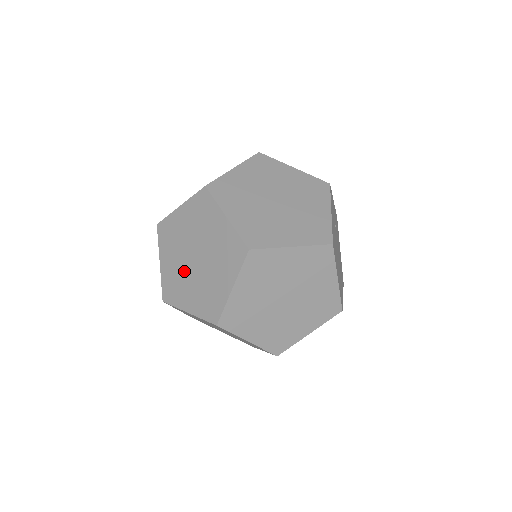
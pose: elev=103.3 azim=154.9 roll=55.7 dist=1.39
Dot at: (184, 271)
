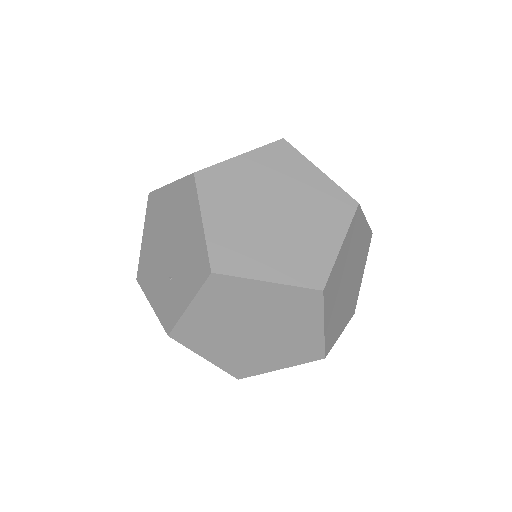
Dot at: (256, 229)
